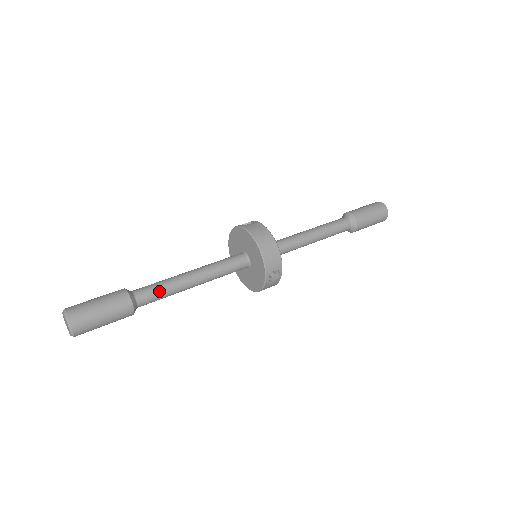
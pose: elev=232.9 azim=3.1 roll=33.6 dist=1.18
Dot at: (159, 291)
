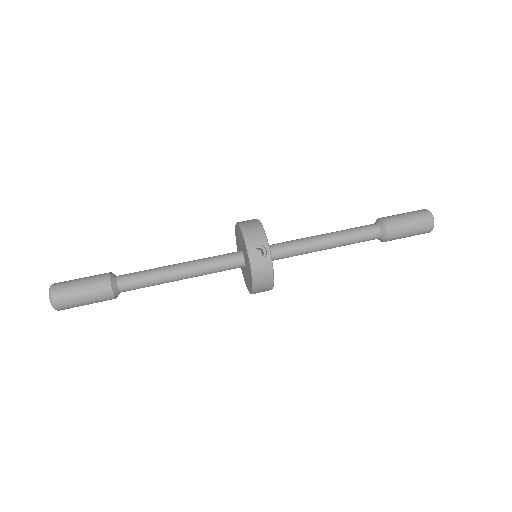
Dot at: (141, 274)
